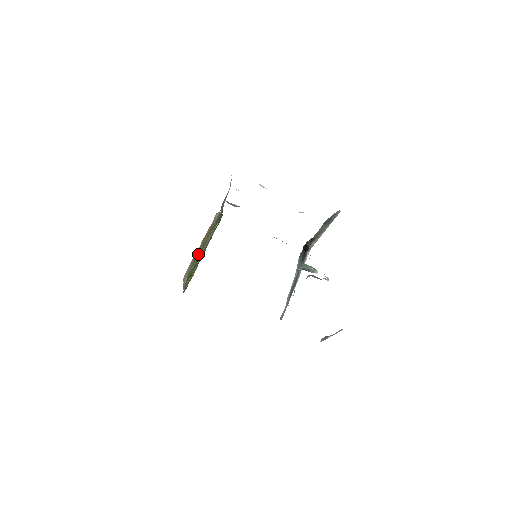
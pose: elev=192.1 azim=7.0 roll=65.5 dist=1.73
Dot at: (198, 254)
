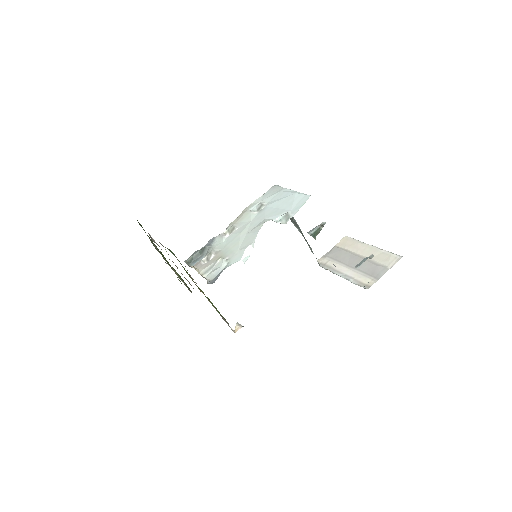
Dot at: occluded
